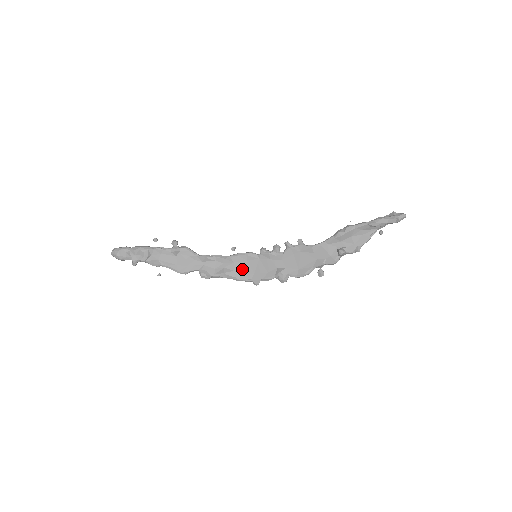
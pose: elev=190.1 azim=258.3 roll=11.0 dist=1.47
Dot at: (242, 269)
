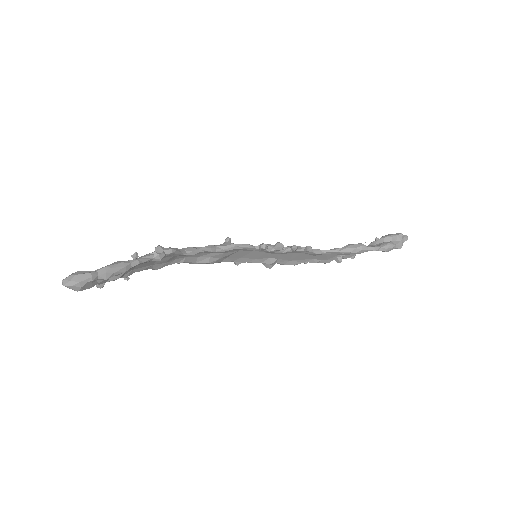
Dot at: (229, 256)
